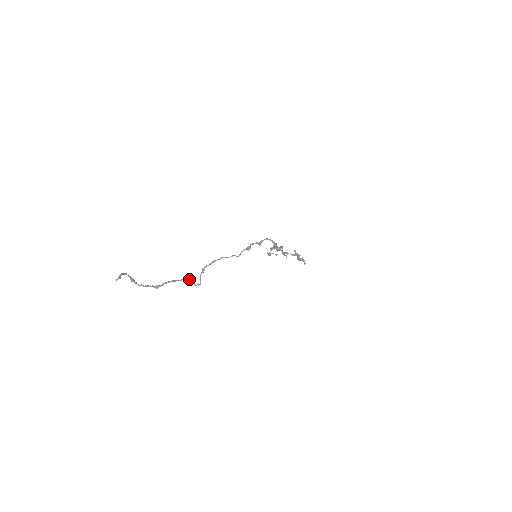
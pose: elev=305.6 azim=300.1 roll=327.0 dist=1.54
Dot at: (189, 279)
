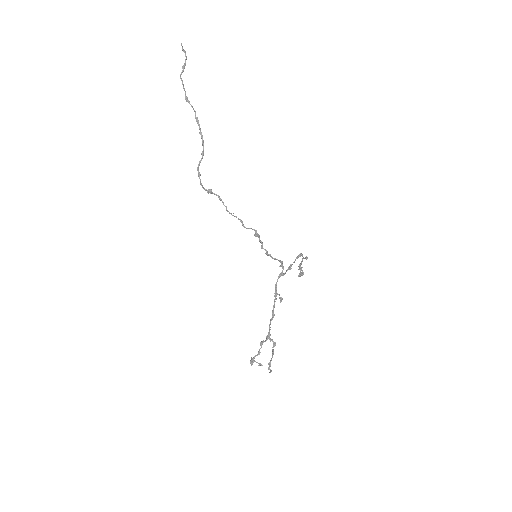
Dot at: occluded
